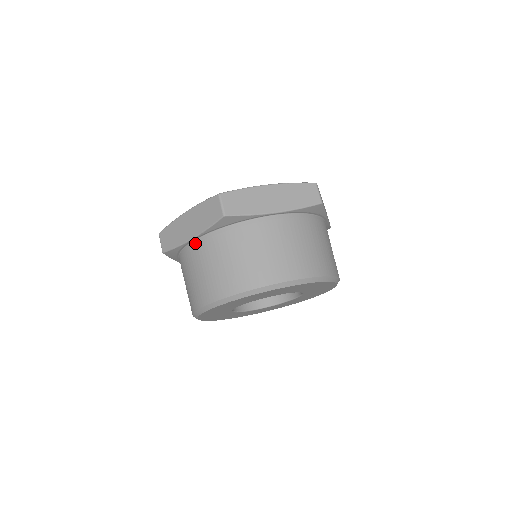
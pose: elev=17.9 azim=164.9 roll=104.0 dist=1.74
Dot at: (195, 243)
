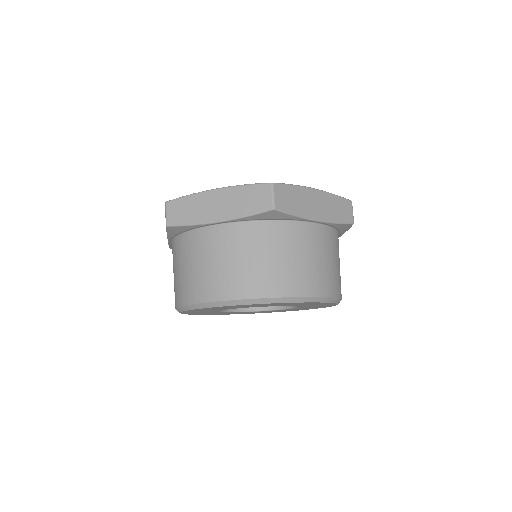
Dot at: (219, 227)
